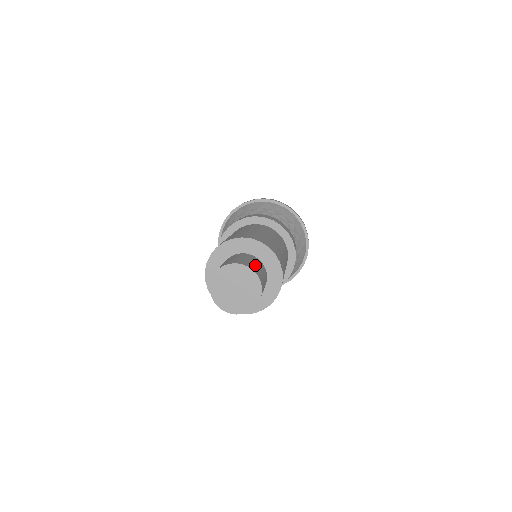
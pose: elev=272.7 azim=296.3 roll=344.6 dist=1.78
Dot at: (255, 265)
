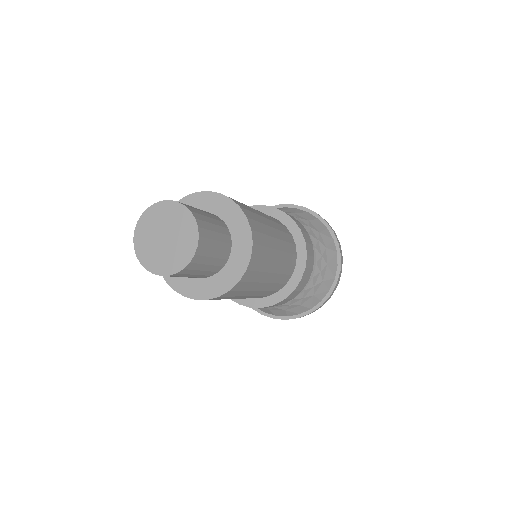
Dot at: (210, 223)
